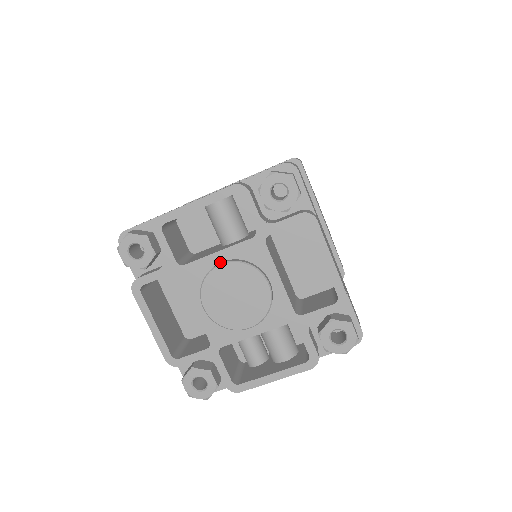
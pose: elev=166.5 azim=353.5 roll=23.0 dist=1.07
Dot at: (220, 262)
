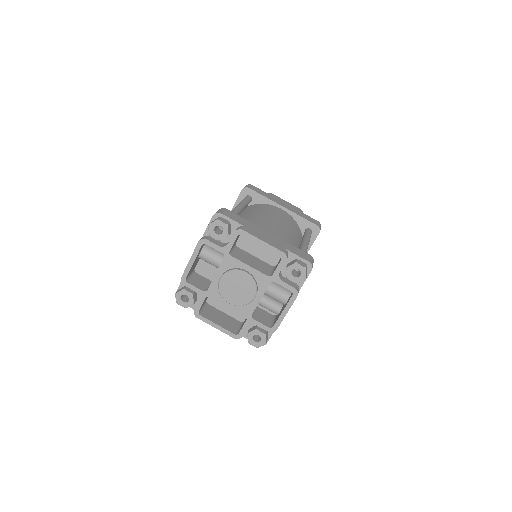
Dot at: (220, 278)
